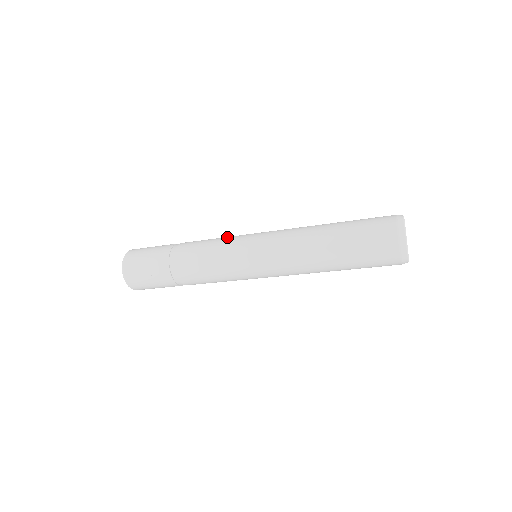
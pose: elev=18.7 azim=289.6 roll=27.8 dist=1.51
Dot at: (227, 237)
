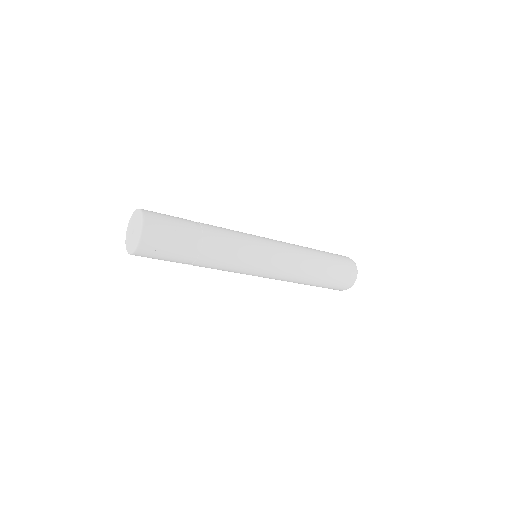
Dot at: occluded
